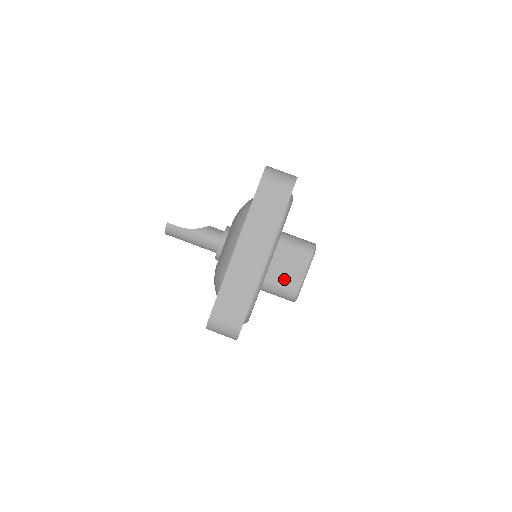
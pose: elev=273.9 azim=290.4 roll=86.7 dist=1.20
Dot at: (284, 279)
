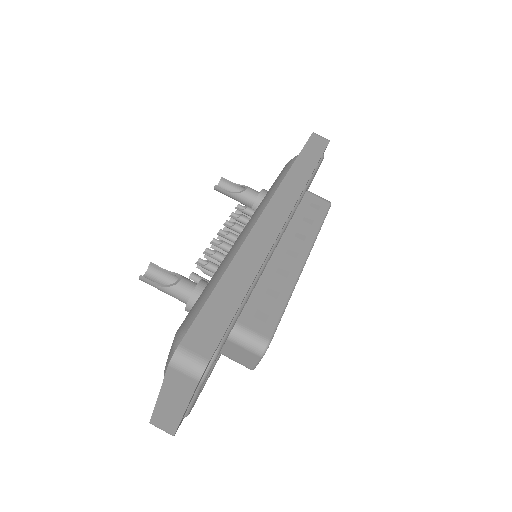
Dot at: (239, 359)
